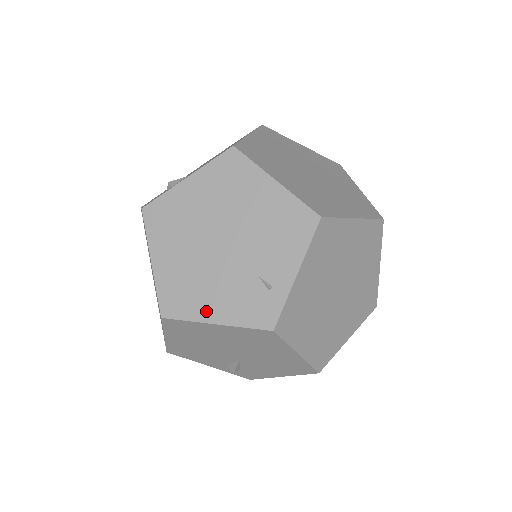
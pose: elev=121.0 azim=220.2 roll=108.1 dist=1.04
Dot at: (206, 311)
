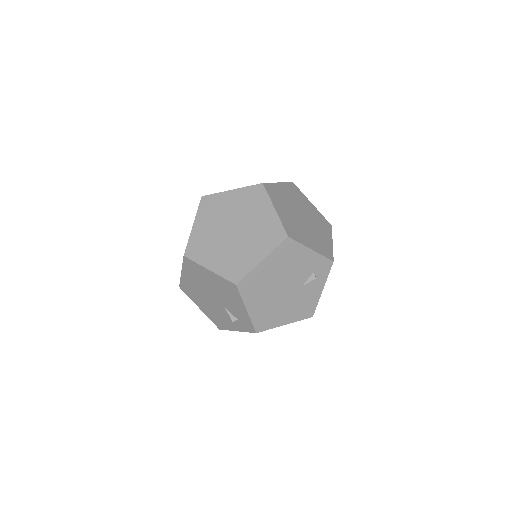
Dot at: occluded
